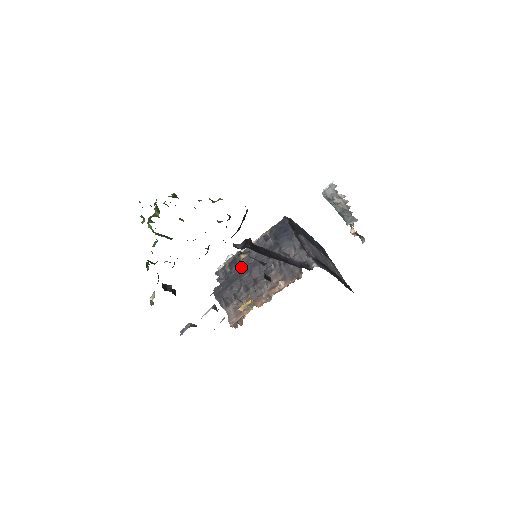
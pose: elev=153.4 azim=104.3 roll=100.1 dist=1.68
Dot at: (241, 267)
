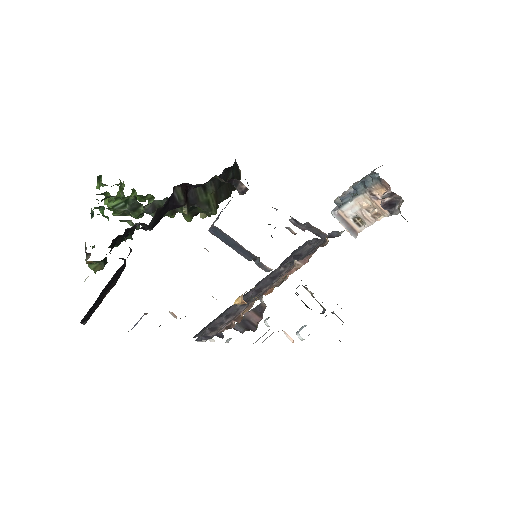
Dot at: occluded
